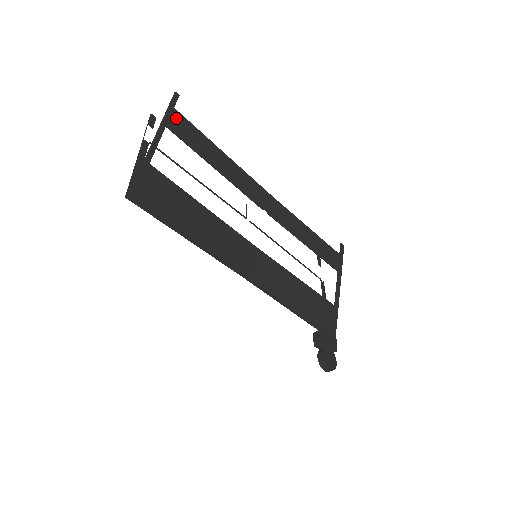
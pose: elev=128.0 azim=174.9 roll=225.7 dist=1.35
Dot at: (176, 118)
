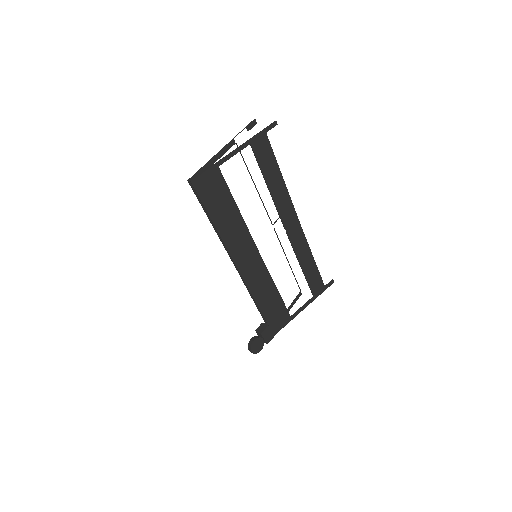
Dot at: (262, 141)
